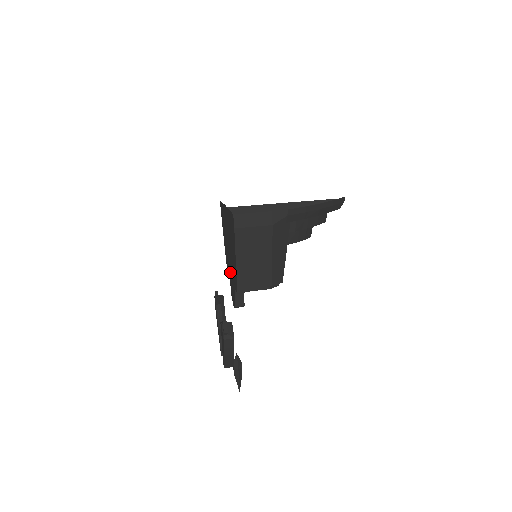
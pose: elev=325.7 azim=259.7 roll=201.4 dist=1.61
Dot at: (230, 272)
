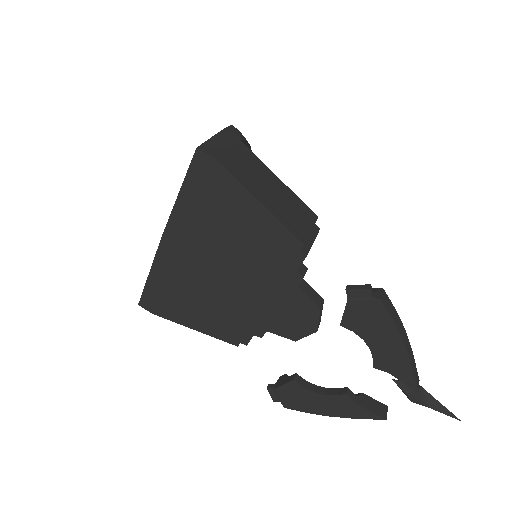
Dot at: (258, 305)
